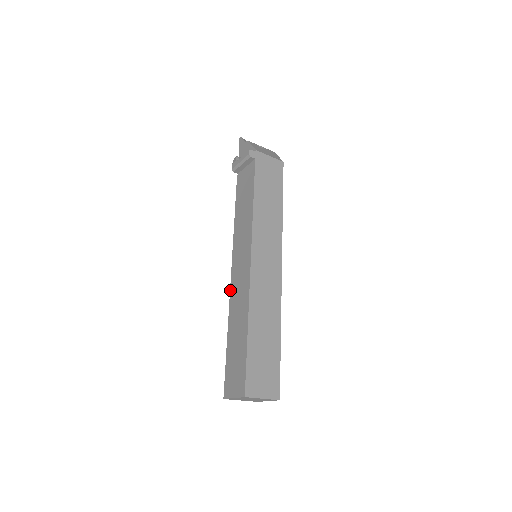
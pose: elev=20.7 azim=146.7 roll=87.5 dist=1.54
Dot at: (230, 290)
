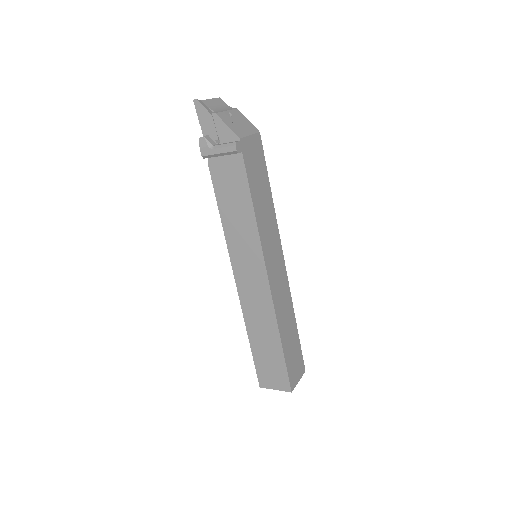
Dot at: (239, 298)
